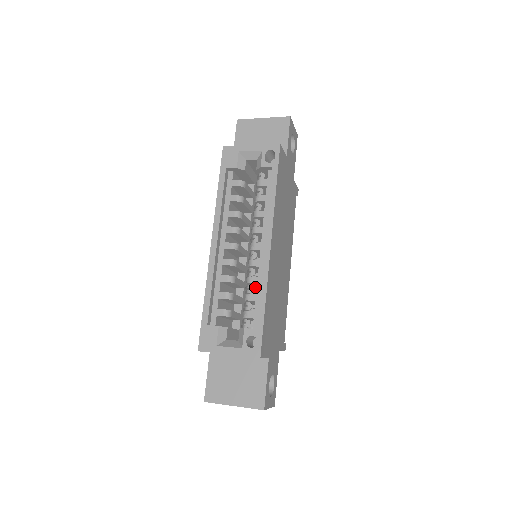
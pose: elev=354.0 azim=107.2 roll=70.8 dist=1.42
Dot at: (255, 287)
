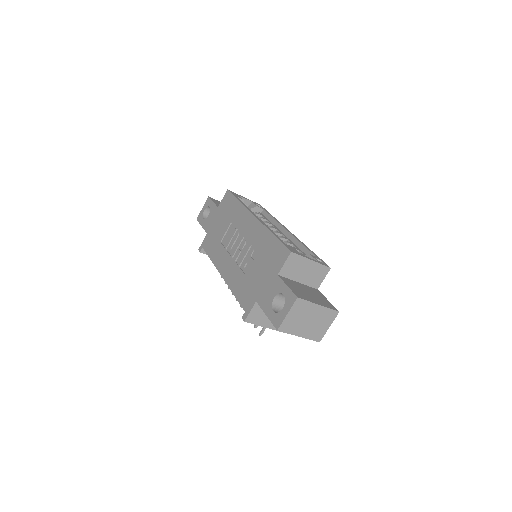
Dot at: occluded
